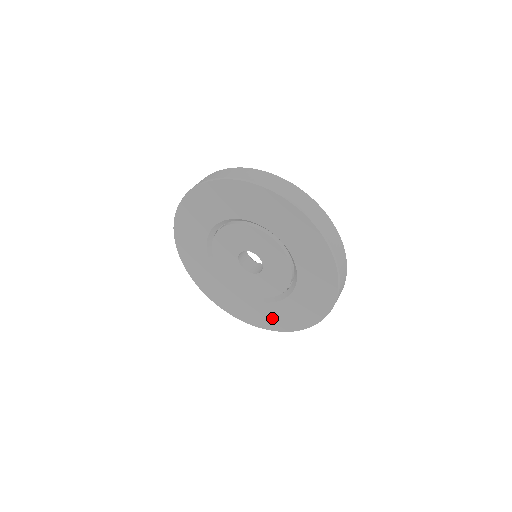
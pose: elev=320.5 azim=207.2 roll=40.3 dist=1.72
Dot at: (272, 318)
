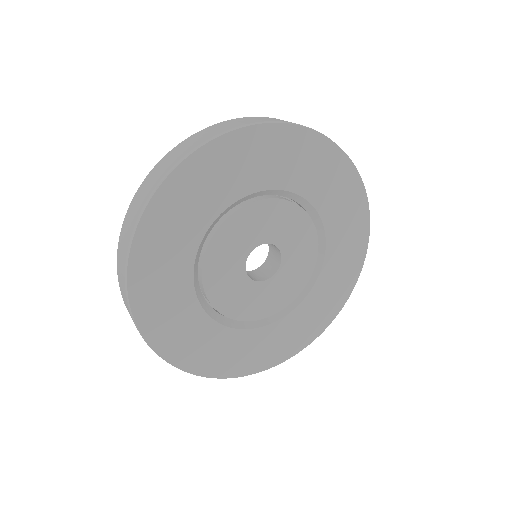
Dot at: (340, 277)
